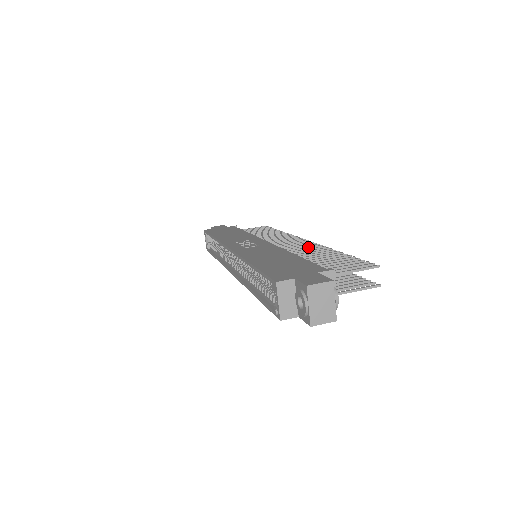
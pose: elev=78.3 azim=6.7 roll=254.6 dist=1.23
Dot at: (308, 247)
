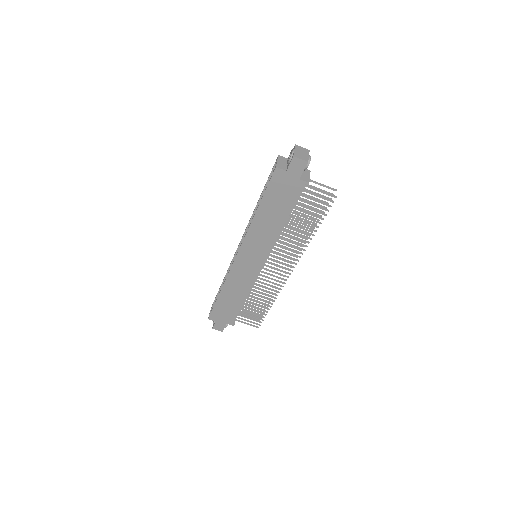
Dot at: occluded
